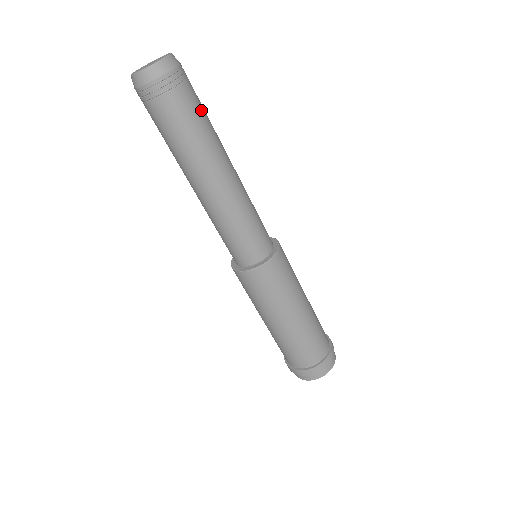
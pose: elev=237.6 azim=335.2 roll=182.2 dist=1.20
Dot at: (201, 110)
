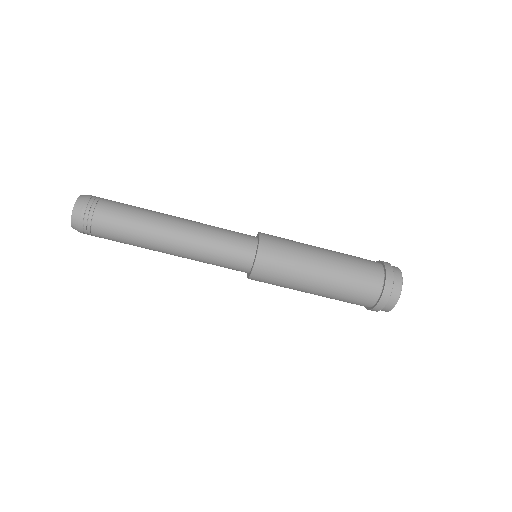
Dot at: (121, 212)
